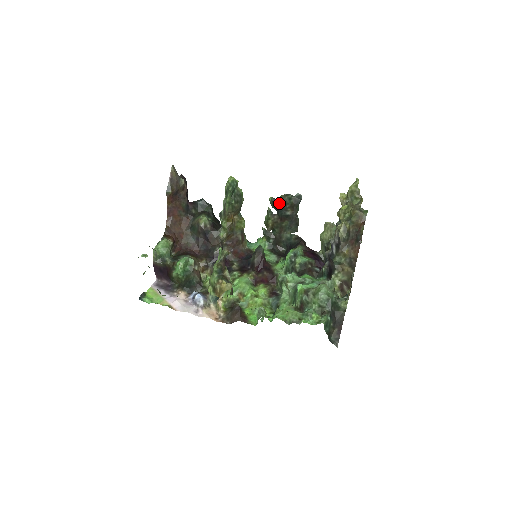
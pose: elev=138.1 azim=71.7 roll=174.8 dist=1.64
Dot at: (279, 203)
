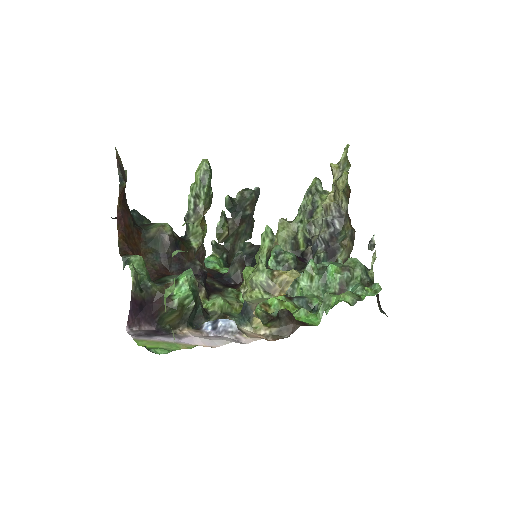
Dot at: (236, 202)
